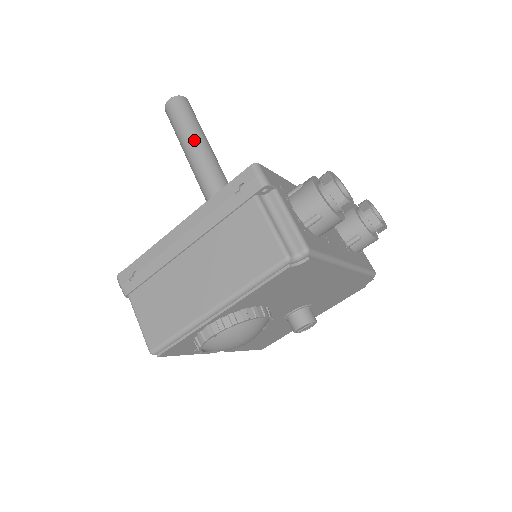
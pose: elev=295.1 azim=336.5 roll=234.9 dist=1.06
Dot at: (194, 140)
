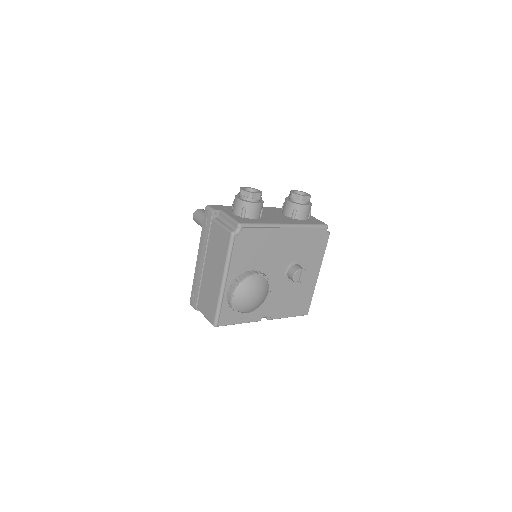
Dot at: occluded
